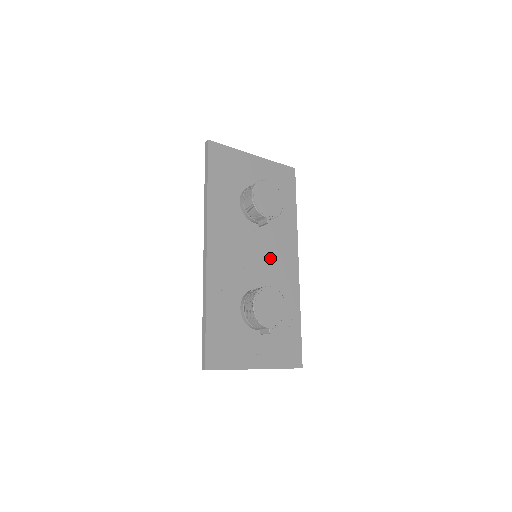
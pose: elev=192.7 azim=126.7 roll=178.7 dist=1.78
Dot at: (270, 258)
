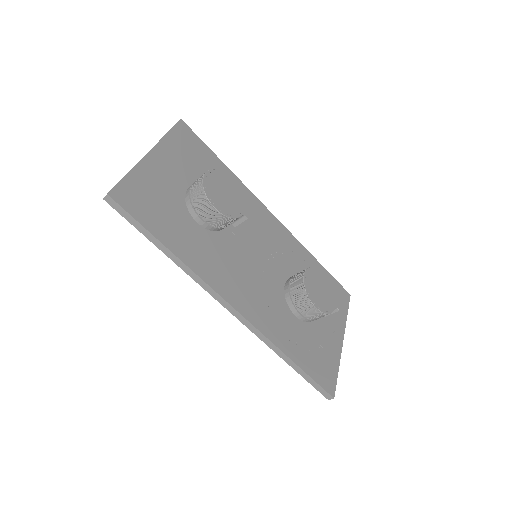
Dot at: (262, 242)
